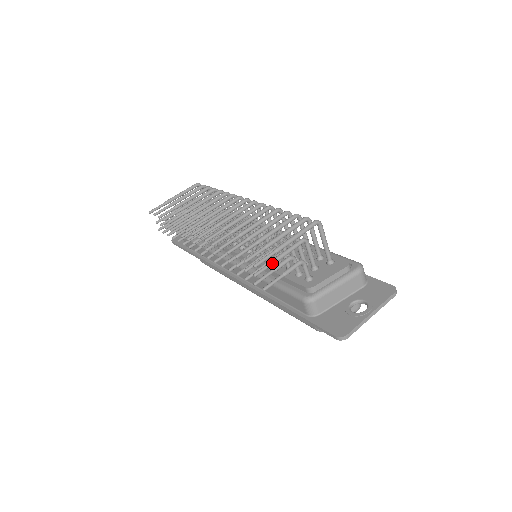
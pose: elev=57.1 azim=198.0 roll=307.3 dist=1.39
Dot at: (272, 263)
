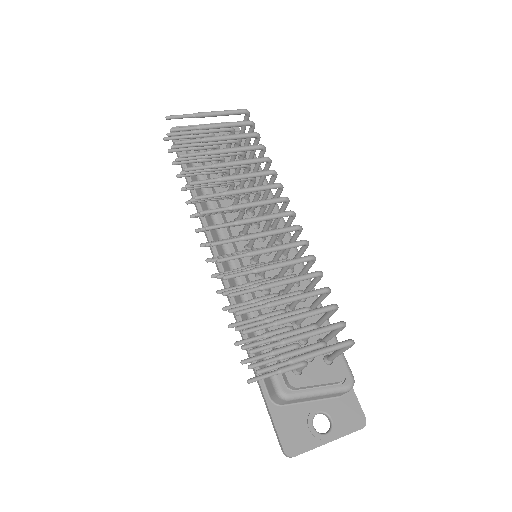
Dot at: (276, 360)
